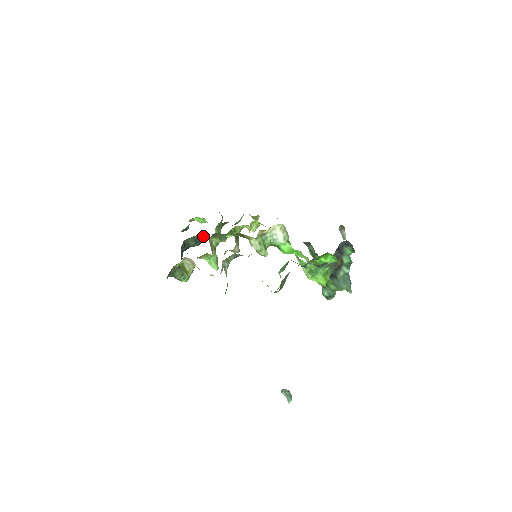
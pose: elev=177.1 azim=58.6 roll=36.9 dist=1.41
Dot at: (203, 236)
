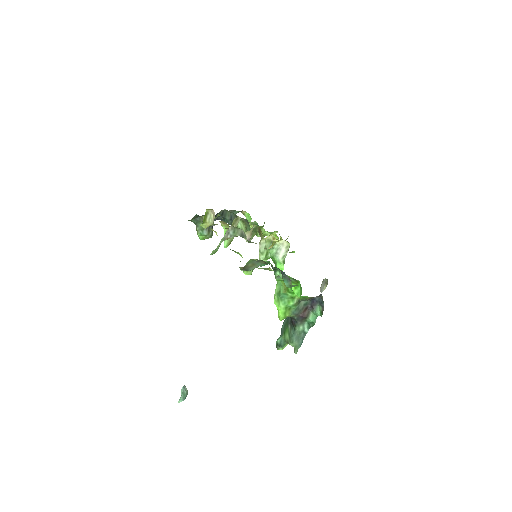
Dot at: occluded
